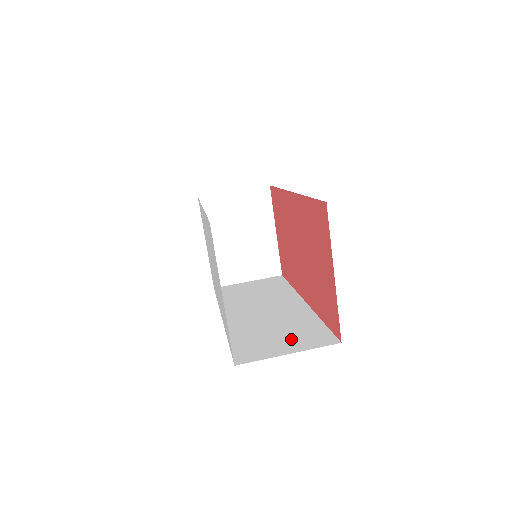
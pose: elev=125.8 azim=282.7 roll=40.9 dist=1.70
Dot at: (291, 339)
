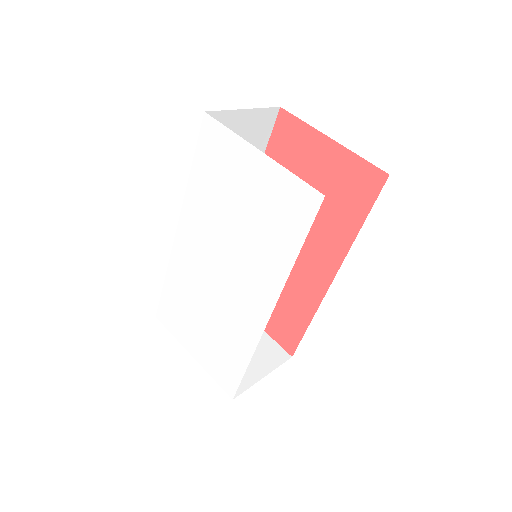
Dot at: occluded
